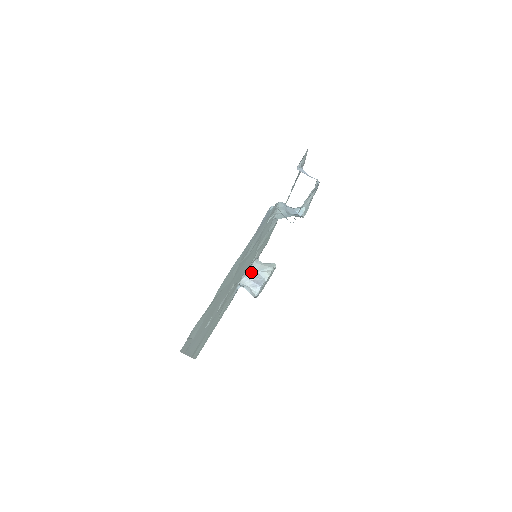
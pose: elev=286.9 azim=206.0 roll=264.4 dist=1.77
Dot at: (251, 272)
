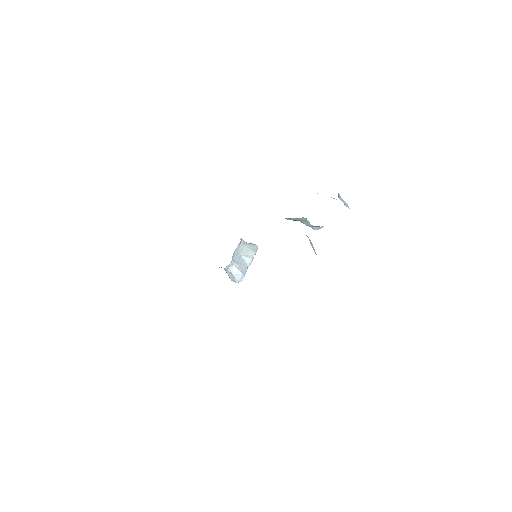
Dot at: (235, 255)
